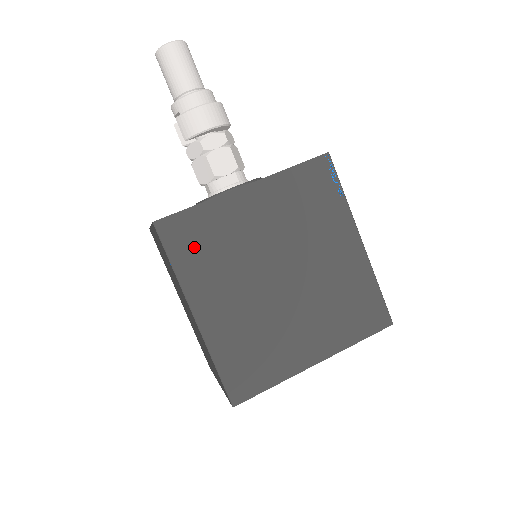
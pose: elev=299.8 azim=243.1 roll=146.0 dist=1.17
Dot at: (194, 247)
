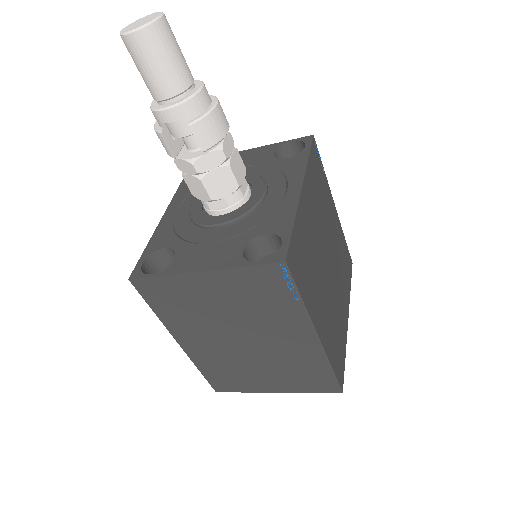
Dot at: (303, 269)
